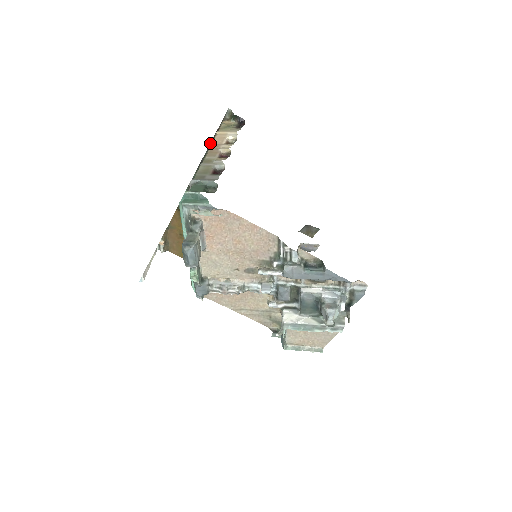
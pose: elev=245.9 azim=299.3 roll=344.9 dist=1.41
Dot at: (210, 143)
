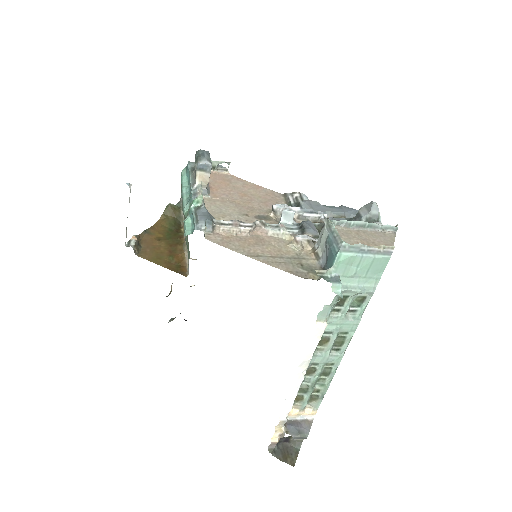
Dot at: occluded
